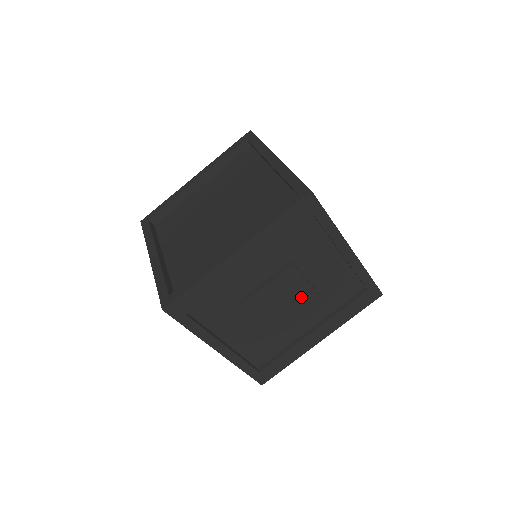
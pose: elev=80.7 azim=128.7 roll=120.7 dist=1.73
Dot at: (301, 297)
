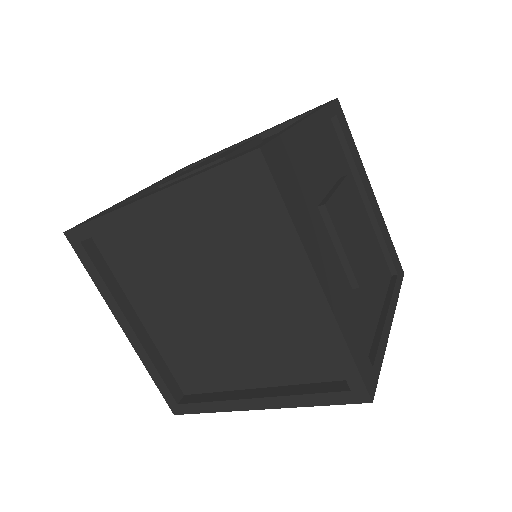
Dot at: occluded
